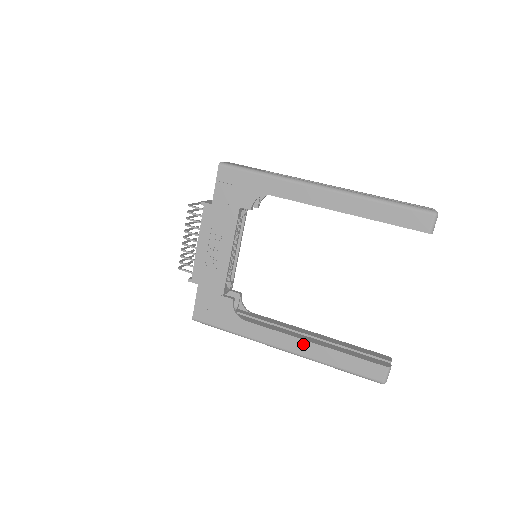
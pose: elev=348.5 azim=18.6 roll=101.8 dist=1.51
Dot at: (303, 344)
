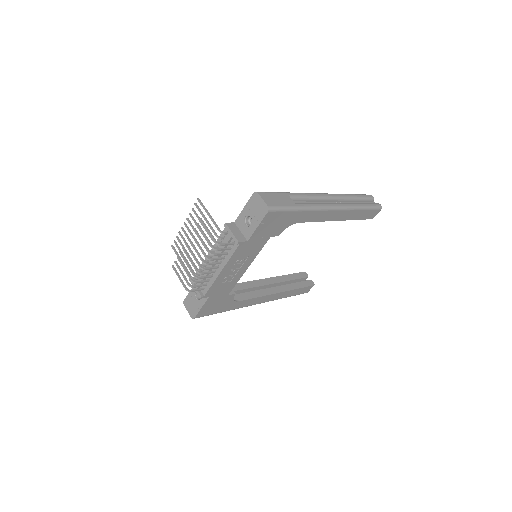
Dot at: (273, 296)
